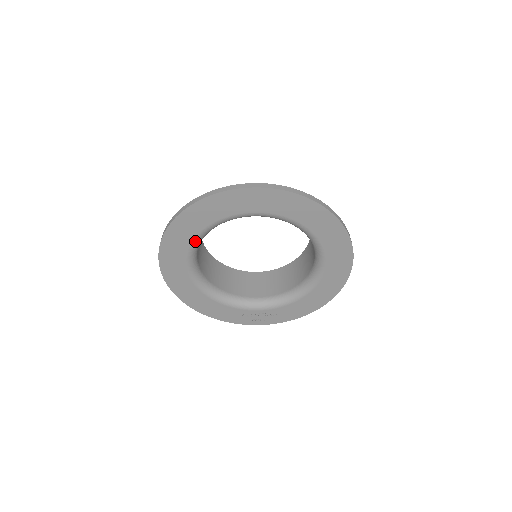
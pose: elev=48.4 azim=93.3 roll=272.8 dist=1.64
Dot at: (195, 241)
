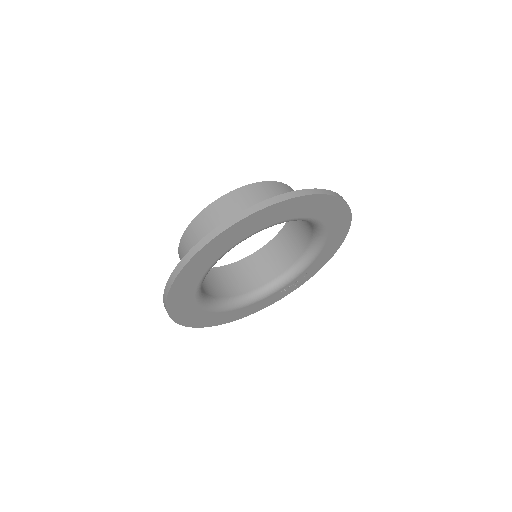
Dot at: (197, 296)
